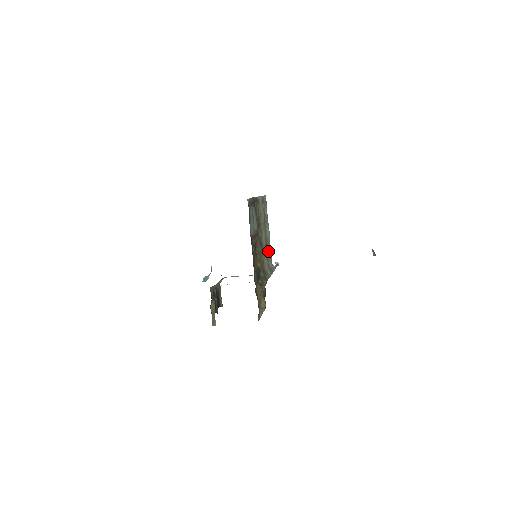
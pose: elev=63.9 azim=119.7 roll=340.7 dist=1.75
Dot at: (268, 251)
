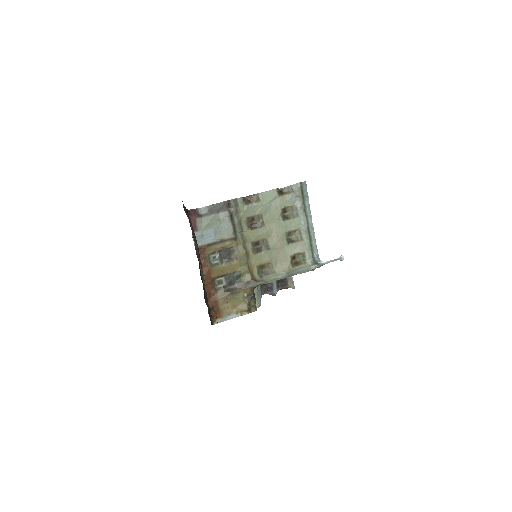
Dot at: (301, 247)
